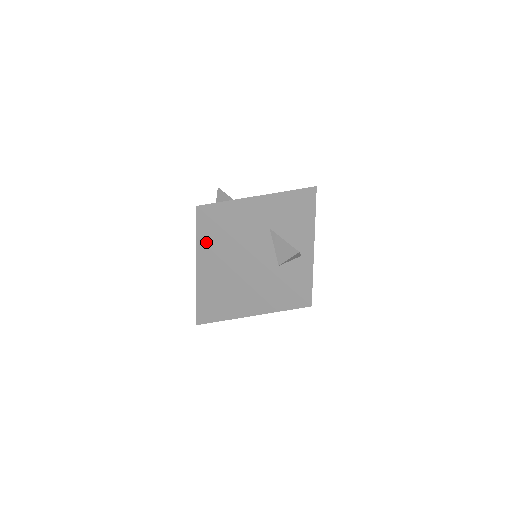
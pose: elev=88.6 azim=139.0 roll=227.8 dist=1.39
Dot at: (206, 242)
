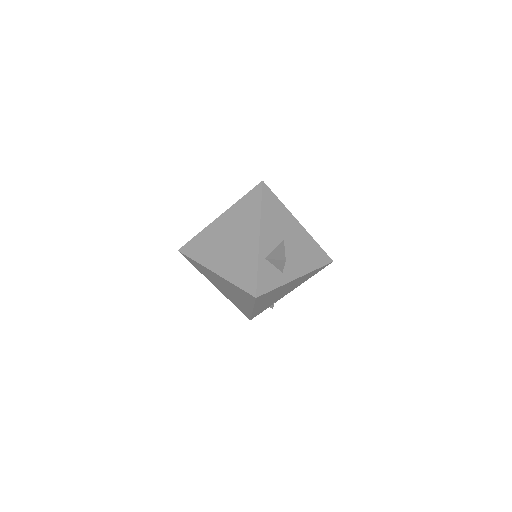
Dot at: (244, 205)
